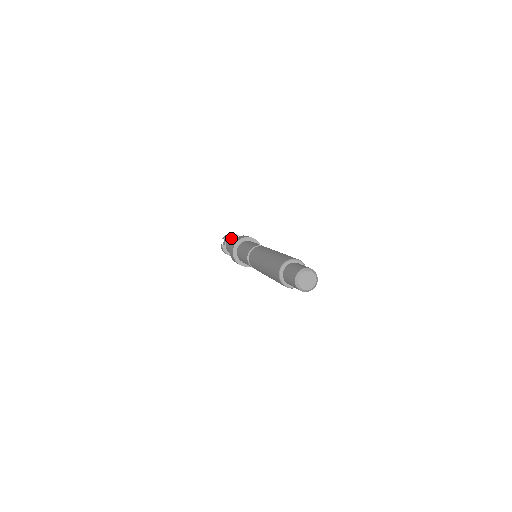
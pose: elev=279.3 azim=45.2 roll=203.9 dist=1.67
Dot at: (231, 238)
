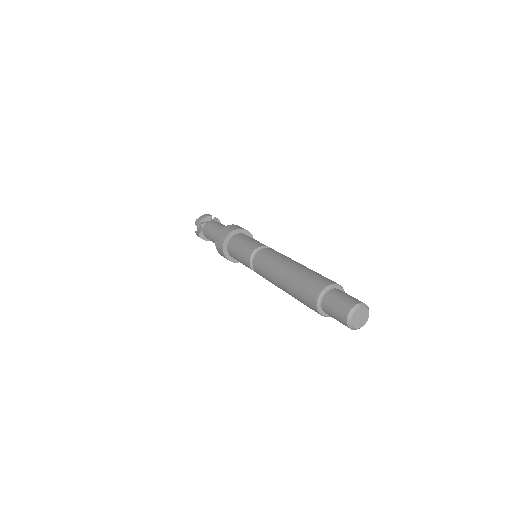
Dot at: (207, 225)
